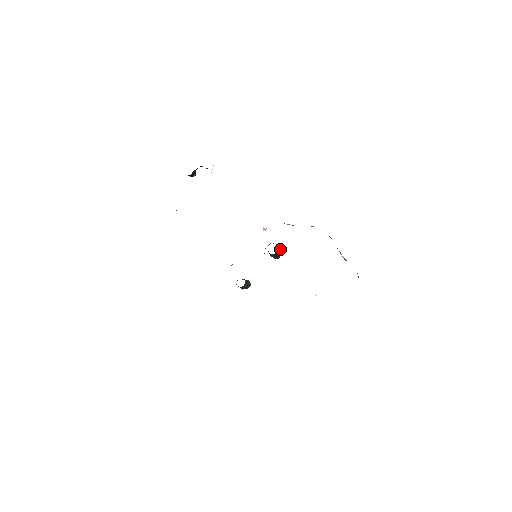
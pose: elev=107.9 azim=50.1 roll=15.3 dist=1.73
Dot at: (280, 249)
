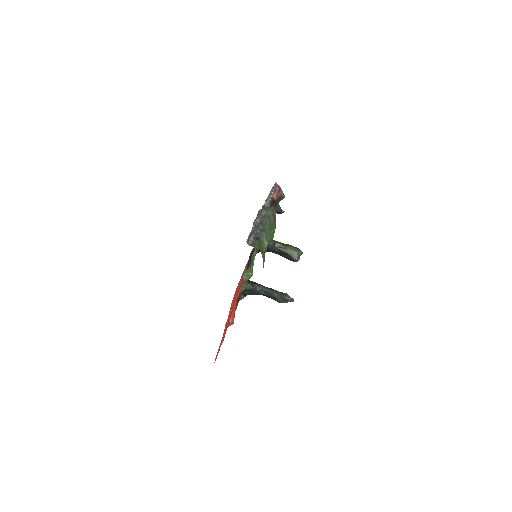
Dot at: (282, 246)
